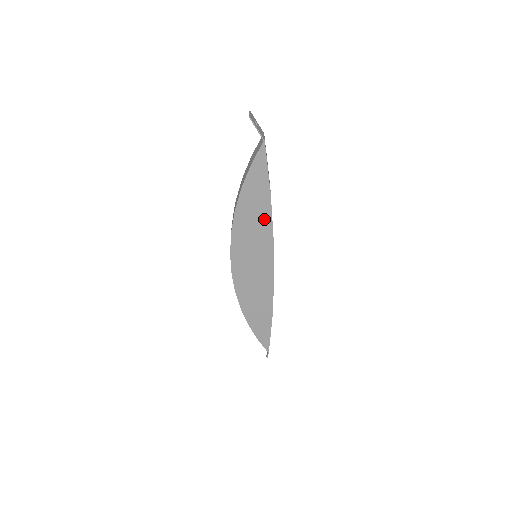
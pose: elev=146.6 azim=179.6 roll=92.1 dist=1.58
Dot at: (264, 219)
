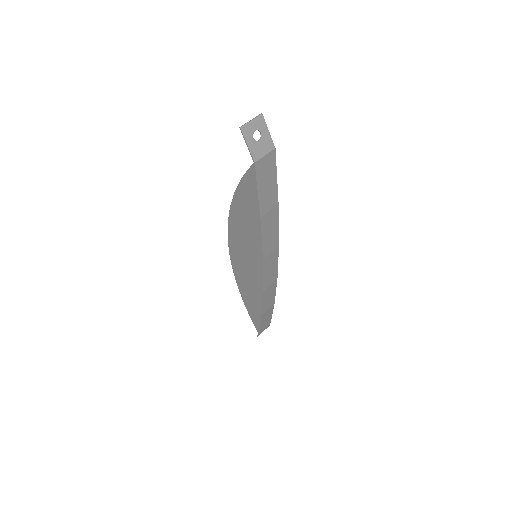
Dot at: (255, 234)
